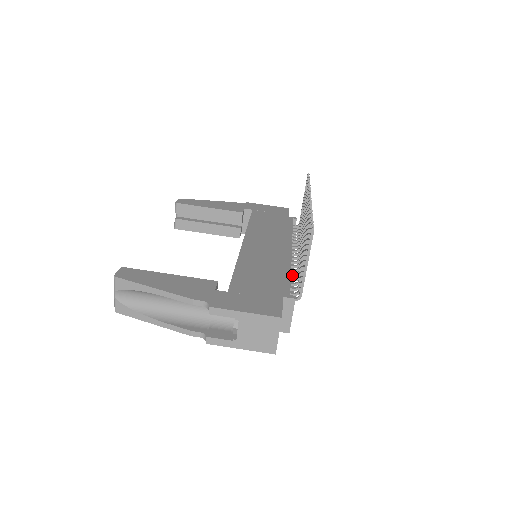
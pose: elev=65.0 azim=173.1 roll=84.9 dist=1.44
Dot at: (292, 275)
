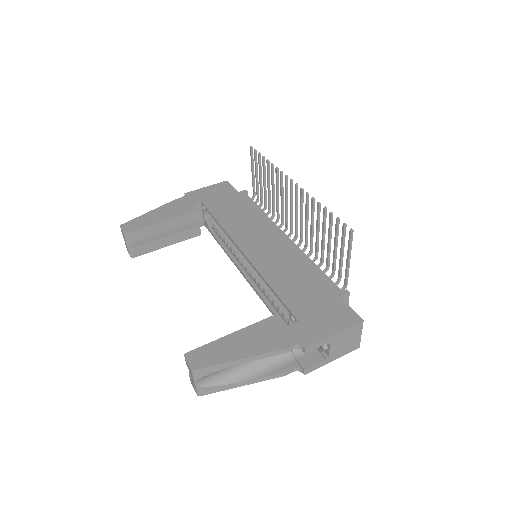
Dot at: occluded
